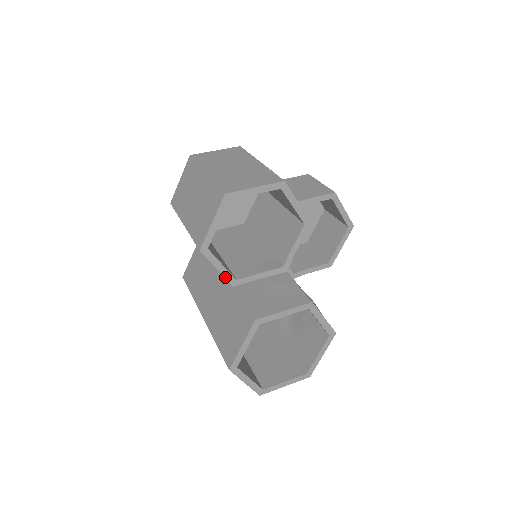
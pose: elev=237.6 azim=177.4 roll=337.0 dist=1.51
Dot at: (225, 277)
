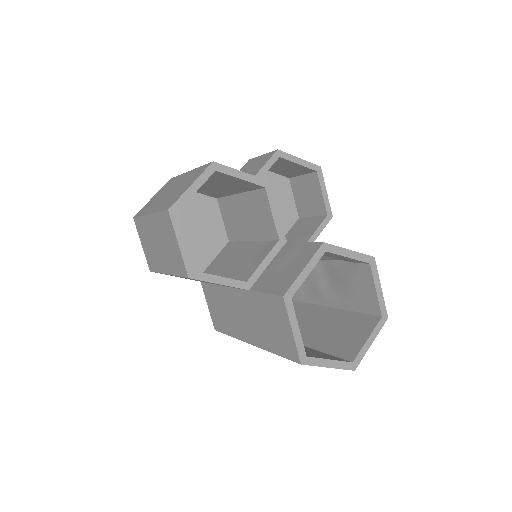
Dot at: occluded
